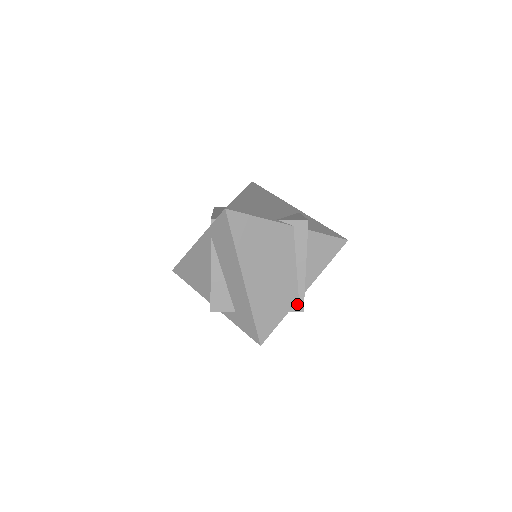
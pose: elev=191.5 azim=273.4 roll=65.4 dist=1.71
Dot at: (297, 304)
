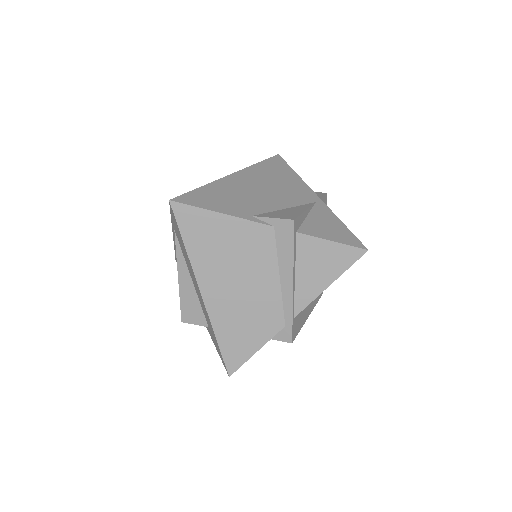
Dot at: (283, 331)
